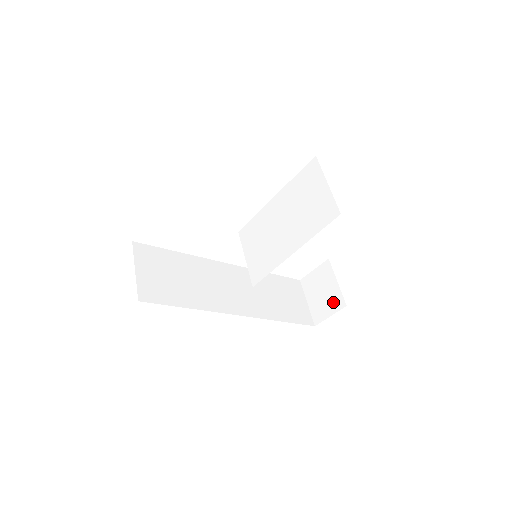
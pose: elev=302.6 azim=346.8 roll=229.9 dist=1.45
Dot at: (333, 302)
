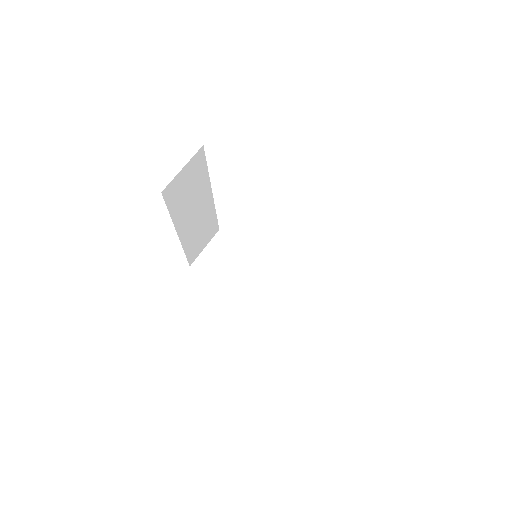
Dot at: occluded
